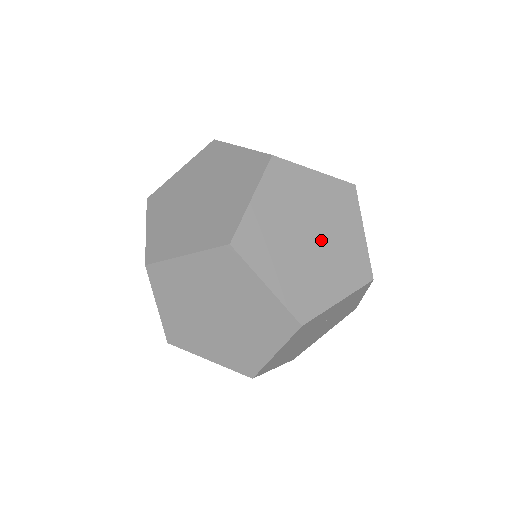
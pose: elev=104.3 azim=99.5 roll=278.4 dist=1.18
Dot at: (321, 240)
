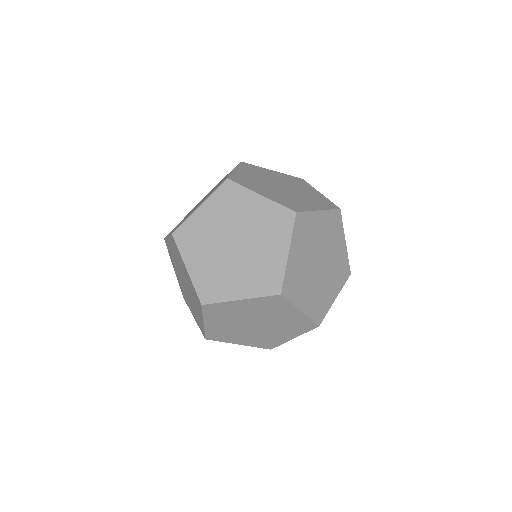
Dot at: (291, 189)
